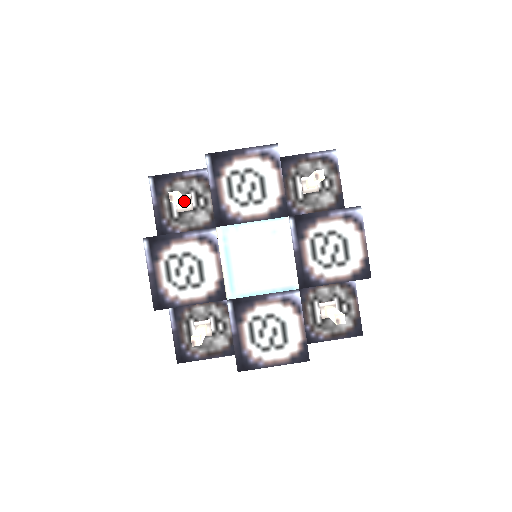
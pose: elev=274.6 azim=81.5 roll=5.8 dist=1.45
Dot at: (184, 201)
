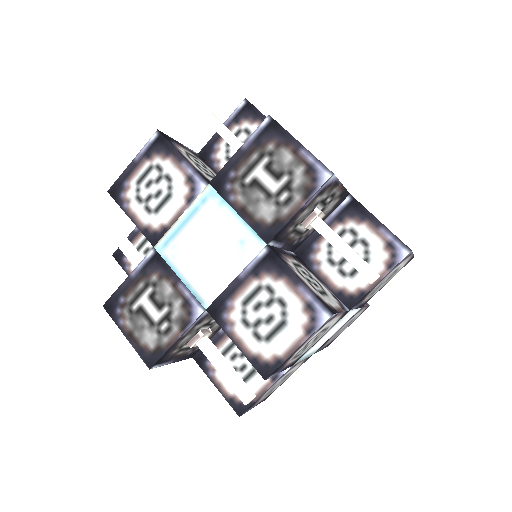
Dot at: (225, 361)
